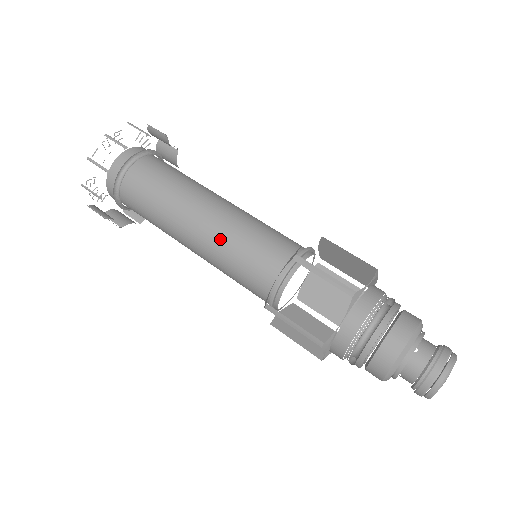
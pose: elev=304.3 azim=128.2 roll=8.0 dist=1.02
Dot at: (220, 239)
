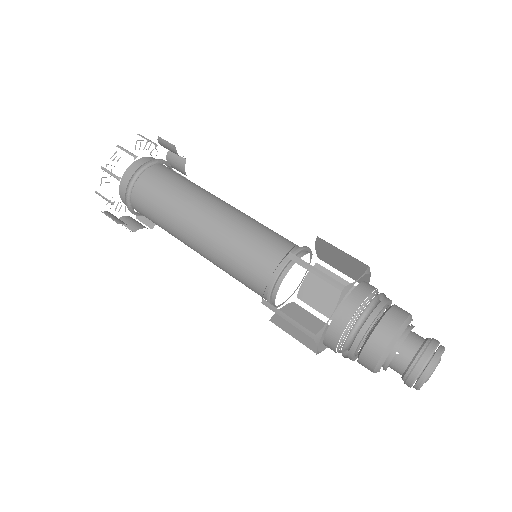
Dot at: (241, 218)
